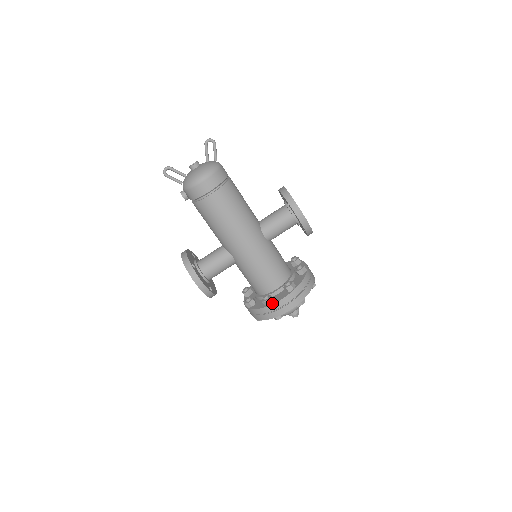
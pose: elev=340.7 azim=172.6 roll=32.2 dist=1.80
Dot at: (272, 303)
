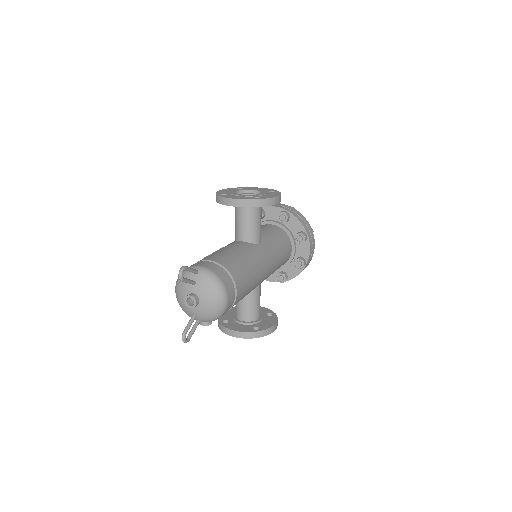
Dot at: (306, 260)
